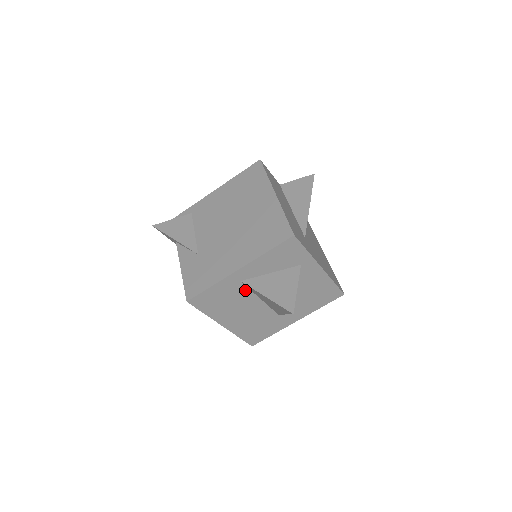
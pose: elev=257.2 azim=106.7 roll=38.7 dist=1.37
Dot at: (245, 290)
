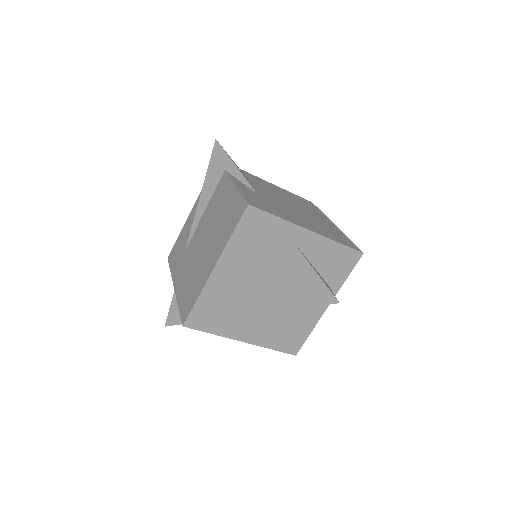
Dot at: (281, 256)
